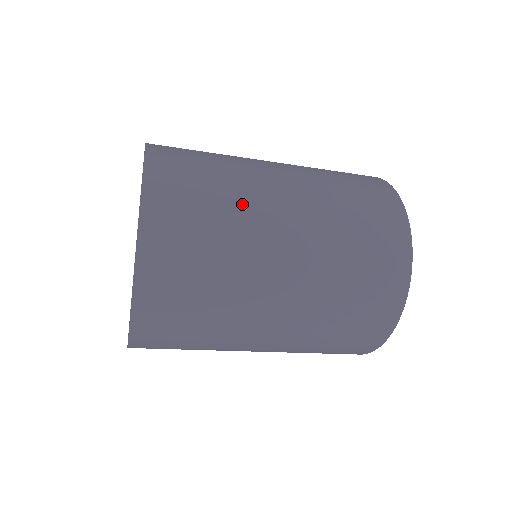
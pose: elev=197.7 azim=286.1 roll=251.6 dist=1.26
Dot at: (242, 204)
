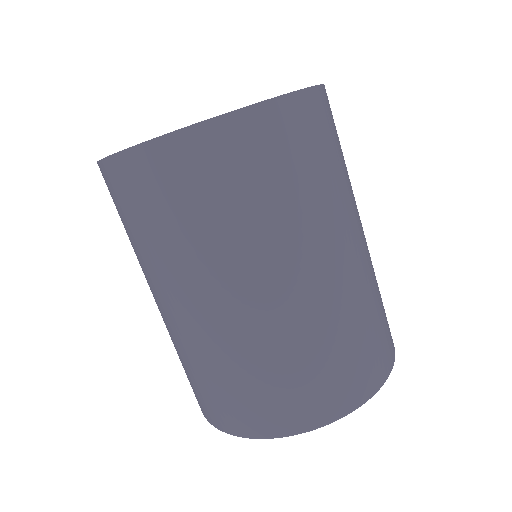
Dot at: occluded
